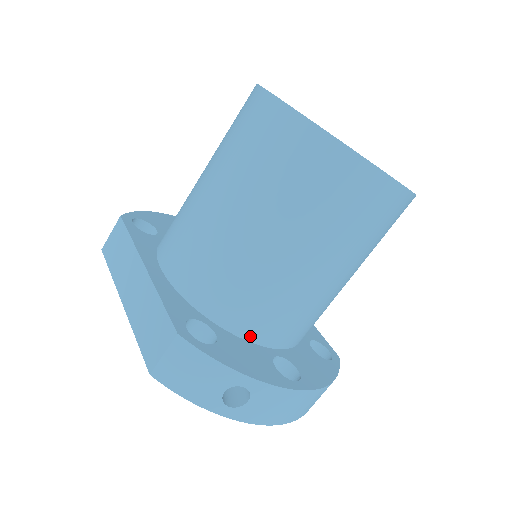
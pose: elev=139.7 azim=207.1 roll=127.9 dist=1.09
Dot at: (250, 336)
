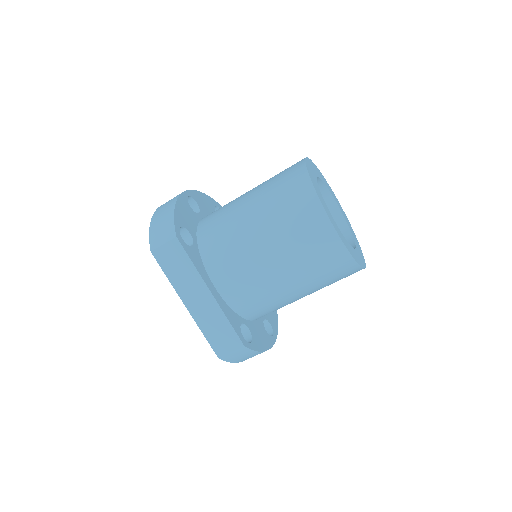
Dot at: occluded
